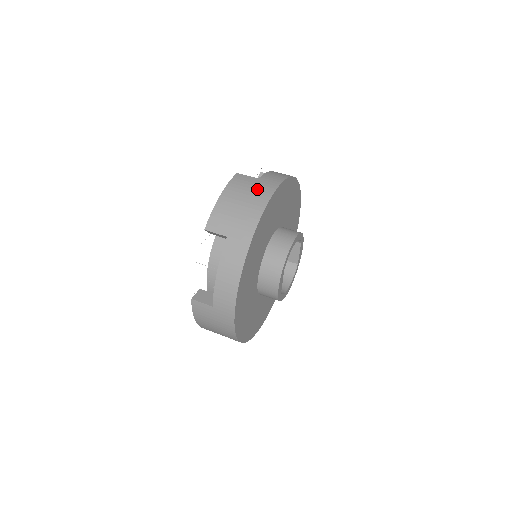
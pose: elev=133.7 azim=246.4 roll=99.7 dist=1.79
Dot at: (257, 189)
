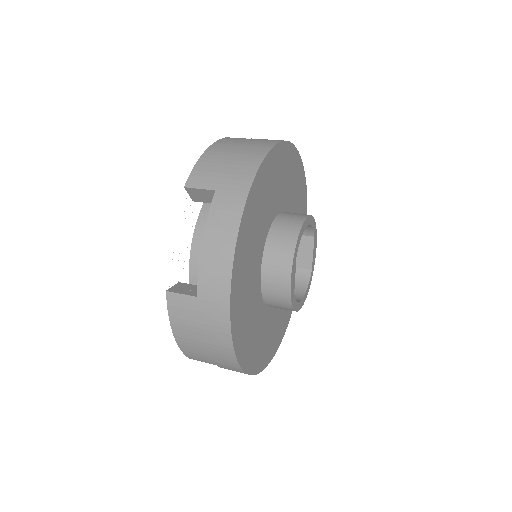
Dot at: (253, 143)
